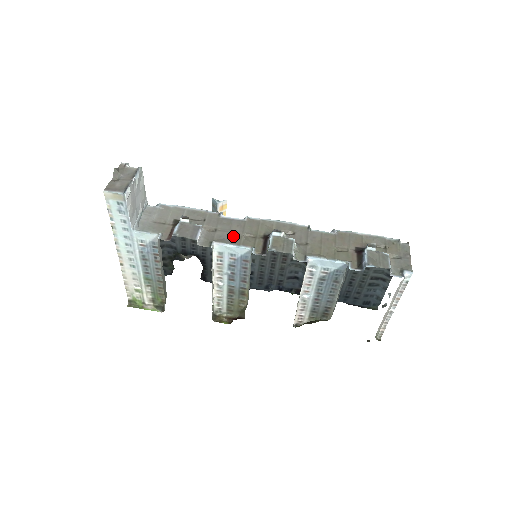
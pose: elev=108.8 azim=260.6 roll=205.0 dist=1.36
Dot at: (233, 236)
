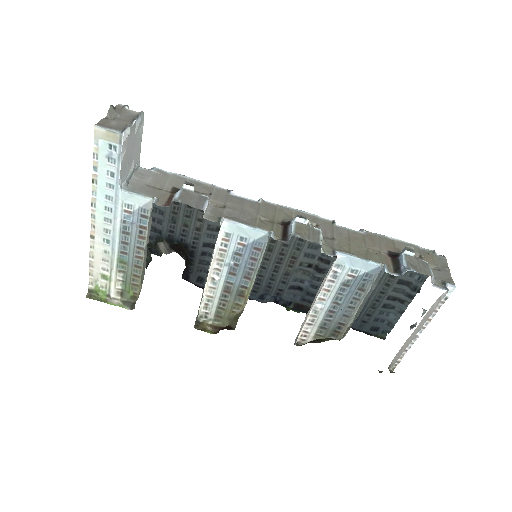
Dot at: (246, 216)
